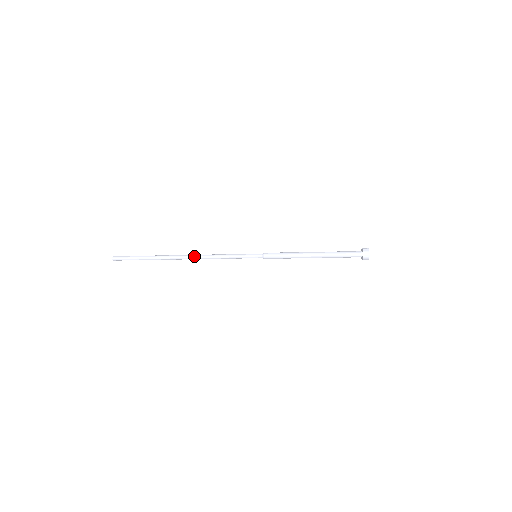
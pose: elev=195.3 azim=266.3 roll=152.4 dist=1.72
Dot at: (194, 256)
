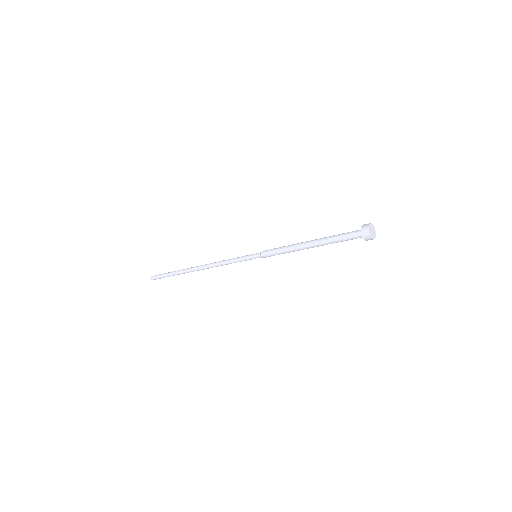
Dot at: (205, 266)
